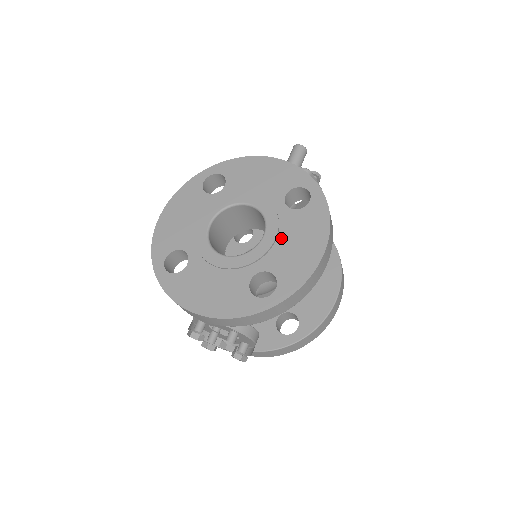
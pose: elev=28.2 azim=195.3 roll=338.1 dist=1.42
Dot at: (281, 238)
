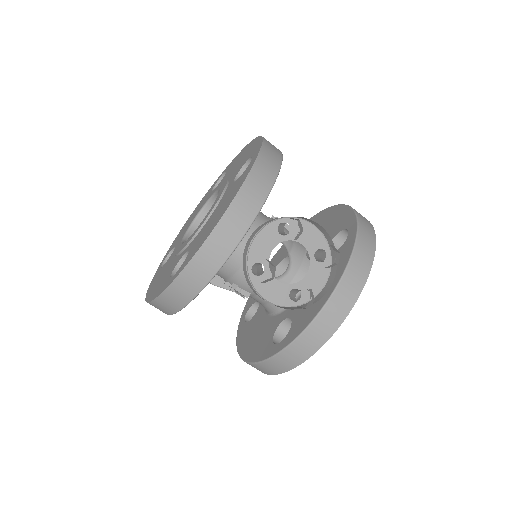
Dot at: (229, 176)
